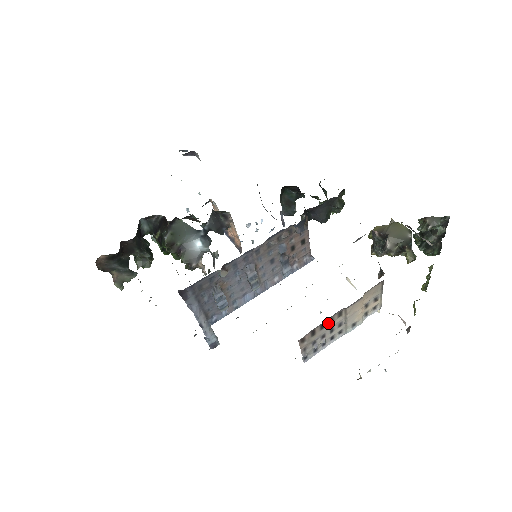
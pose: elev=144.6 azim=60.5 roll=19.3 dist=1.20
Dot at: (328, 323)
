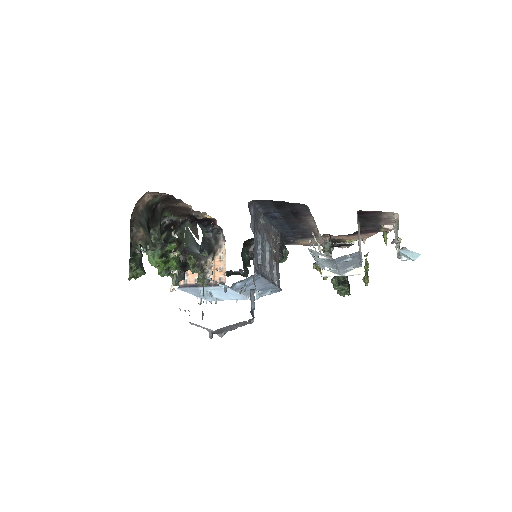
Dot at: occluded
